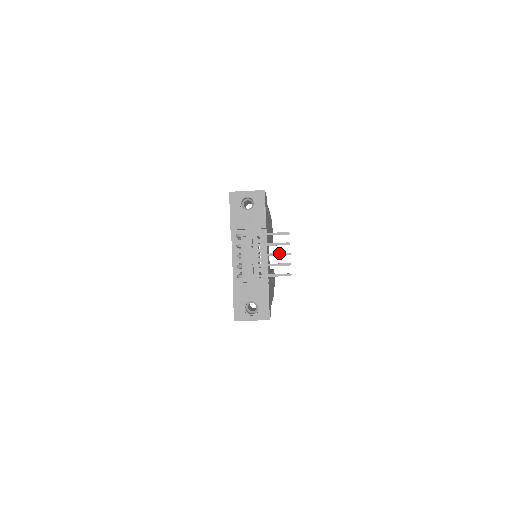
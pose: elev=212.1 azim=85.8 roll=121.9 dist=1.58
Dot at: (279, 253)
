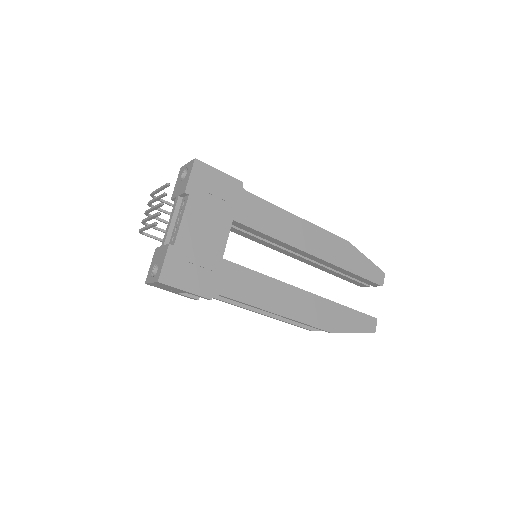
Dot at: (158, 204)
